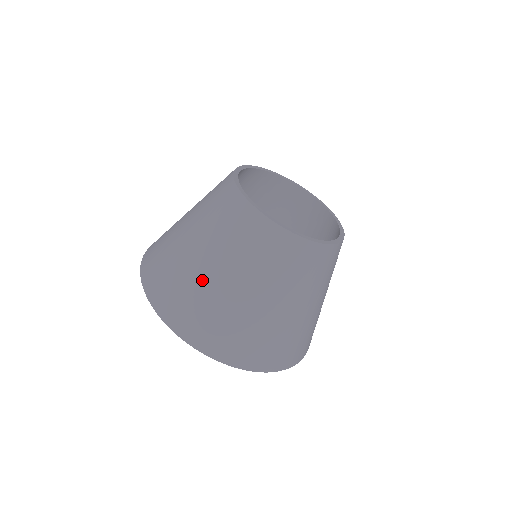
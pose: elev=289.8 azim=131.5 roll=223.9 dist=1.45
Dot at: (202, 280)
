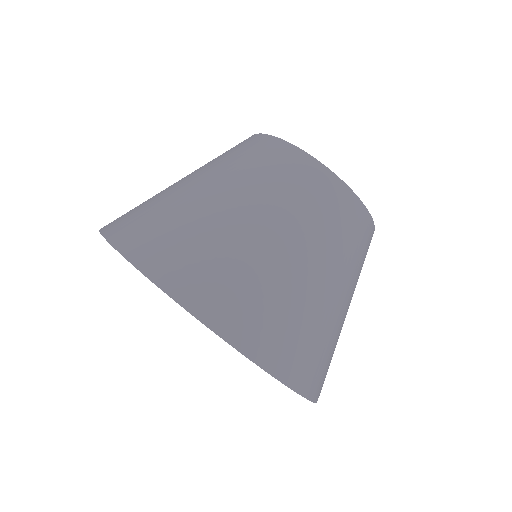
Dot at: (170, 191)
